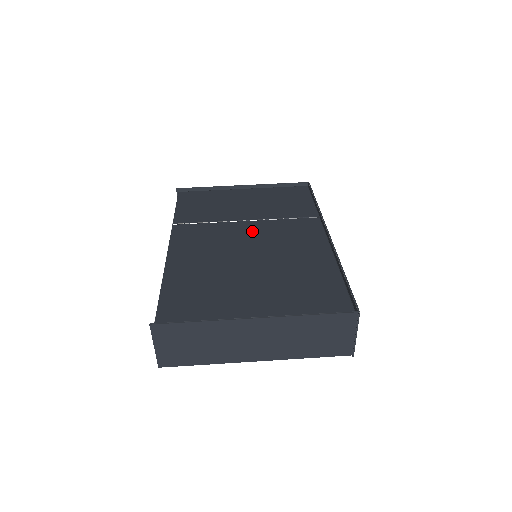
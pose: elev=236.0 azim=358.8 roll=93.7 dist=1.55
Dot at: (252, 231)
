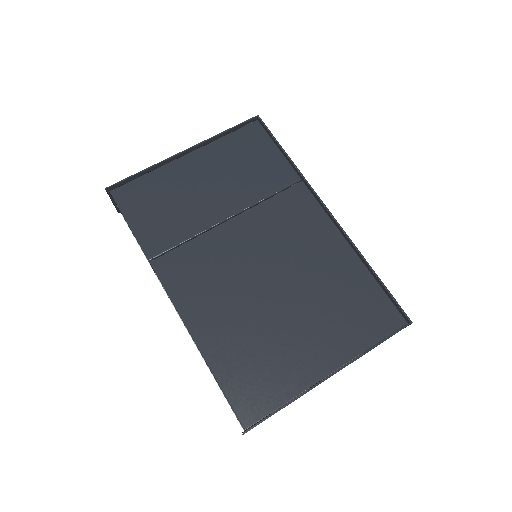
Dot at: (246, 236)
